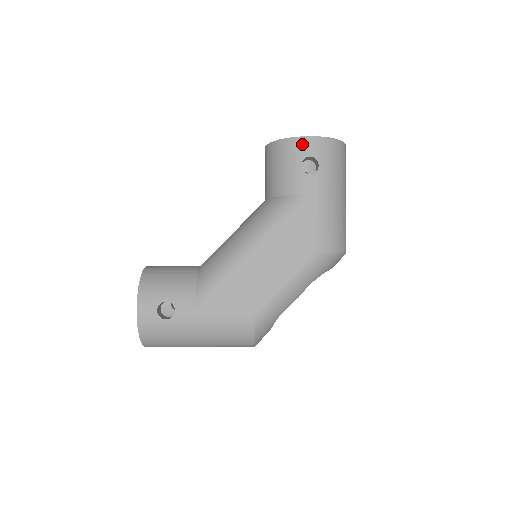
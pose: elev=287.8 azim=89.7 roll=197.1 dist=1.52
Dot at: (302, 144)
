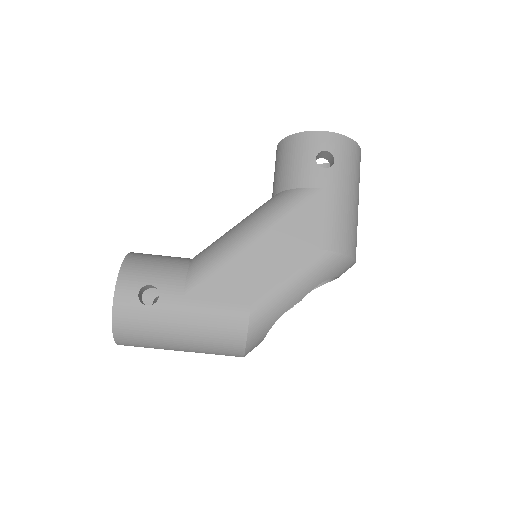
Dot at: (318, 138)
